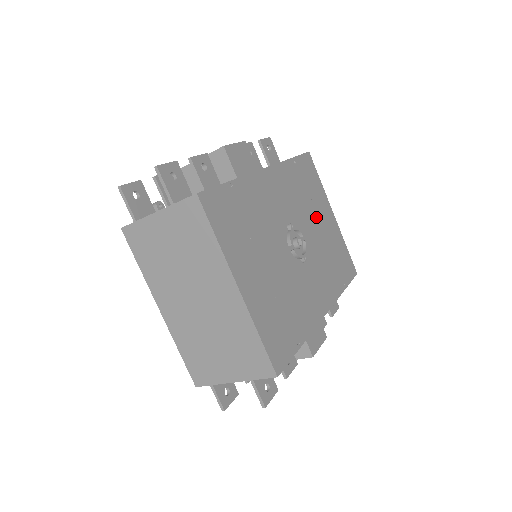
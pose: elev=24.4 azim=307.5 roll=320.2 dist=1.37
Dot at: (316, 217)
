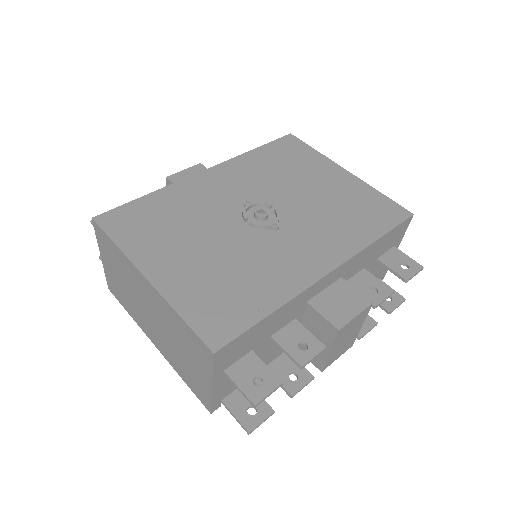
Dot at: (306, 183)
